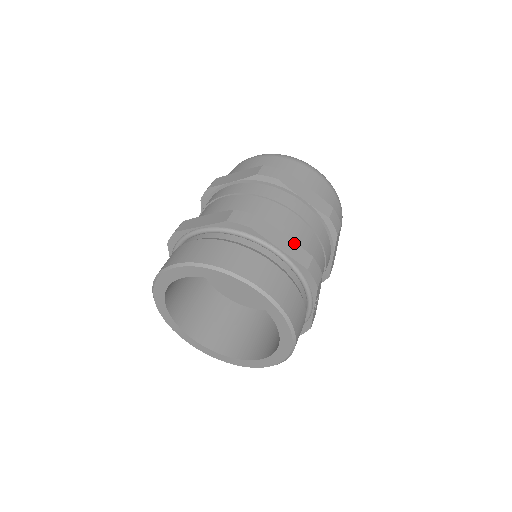
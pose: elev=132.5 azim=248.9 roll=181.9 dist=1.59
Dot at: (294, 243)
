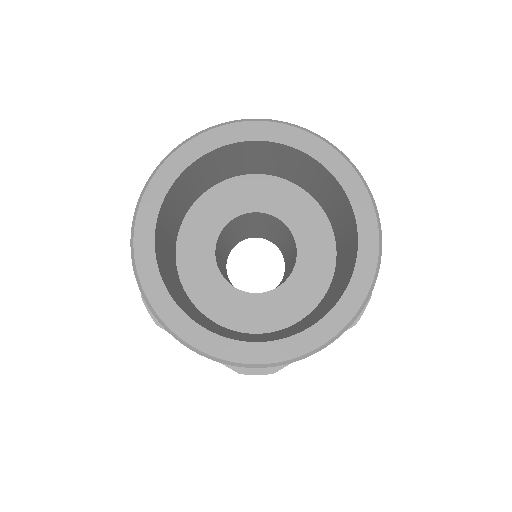
Dot at: occluded
